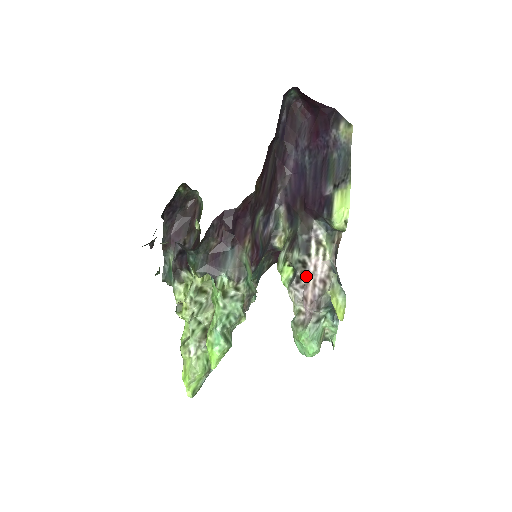
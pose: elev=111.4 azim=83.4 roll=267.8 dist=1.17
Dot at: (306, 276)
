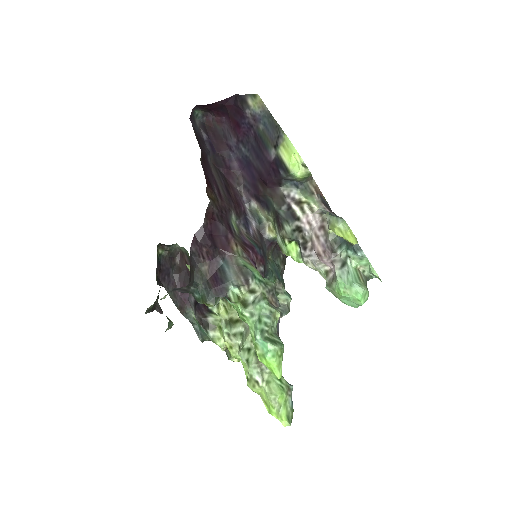
Dot at: (307, 237)
